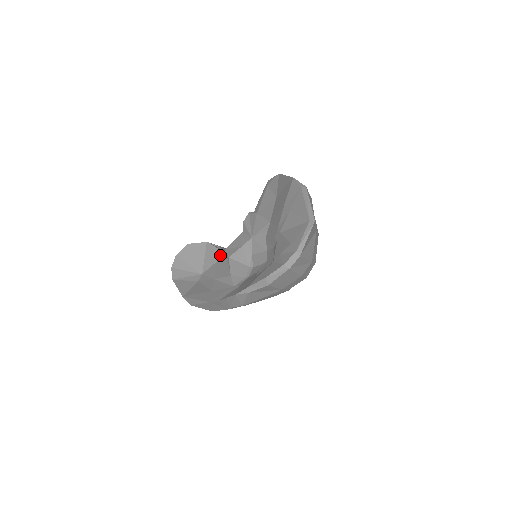
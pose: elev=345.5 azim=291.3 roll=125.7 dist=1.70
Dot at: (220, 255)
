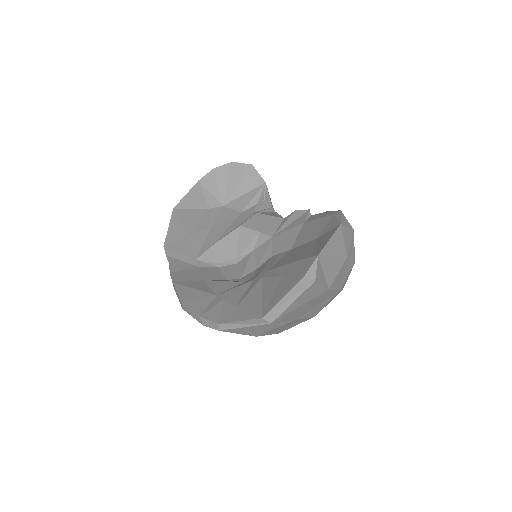
Dot at: (250, 211)
